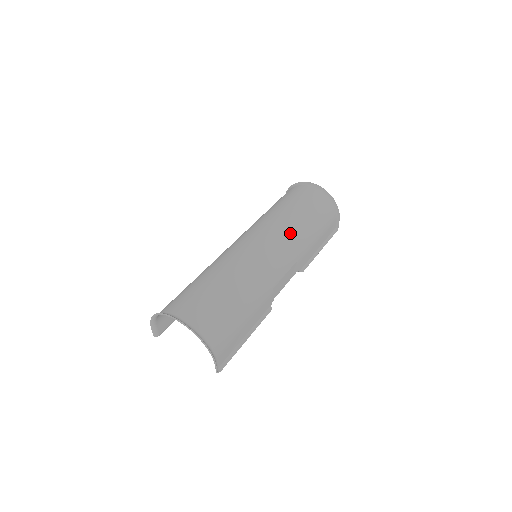
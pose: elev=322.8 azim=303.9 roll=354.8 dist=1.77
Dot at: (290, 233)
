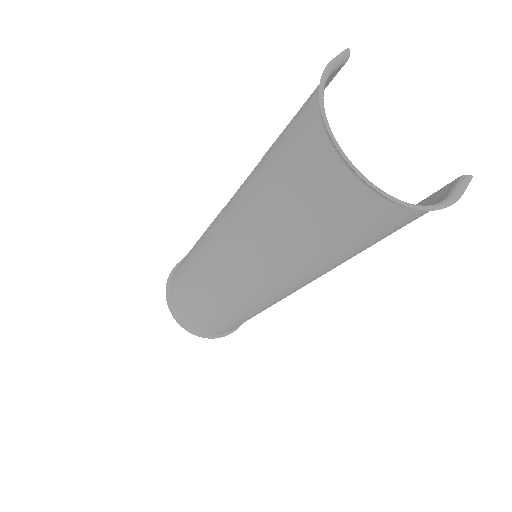
Dot at: (295, 274)
